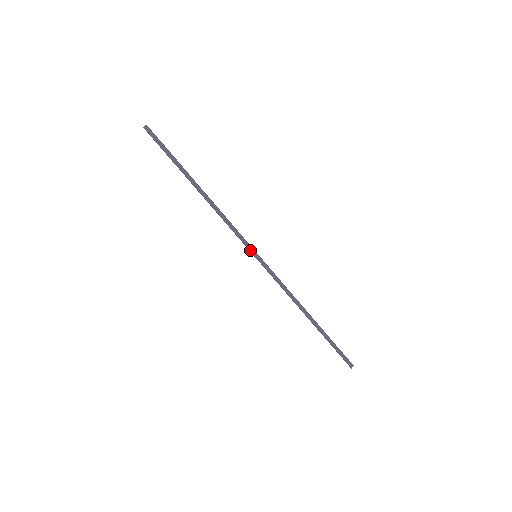
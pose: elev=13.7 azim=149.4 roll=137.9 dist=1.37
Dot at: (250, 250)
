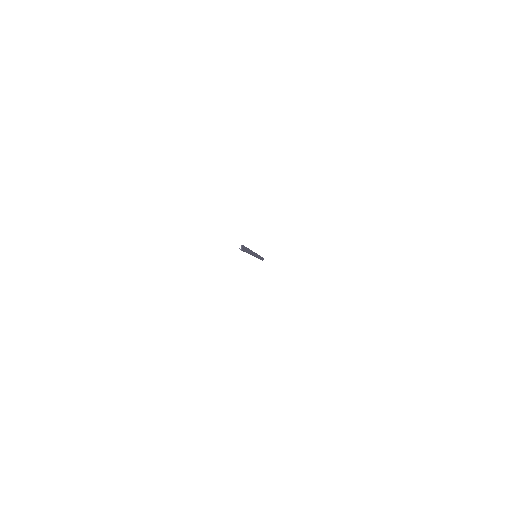
Dot at: (255, 256)
